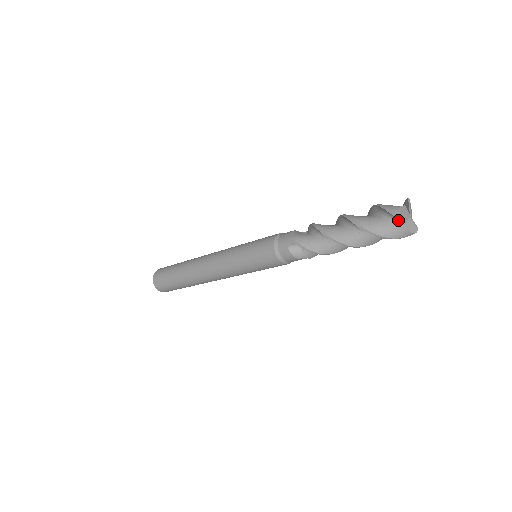
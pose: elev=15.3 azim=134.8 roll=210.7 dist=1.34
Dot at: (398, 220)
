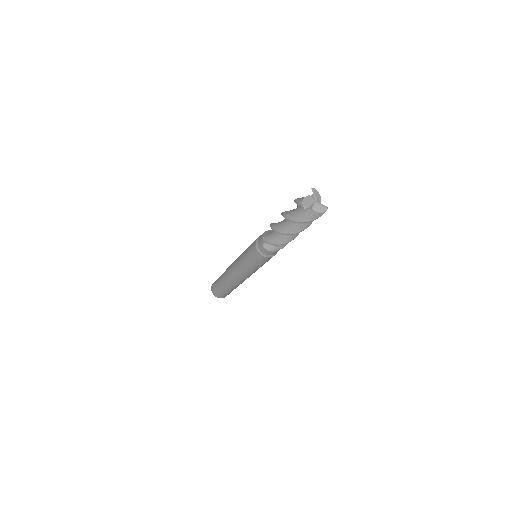
Dot at: (307, 208)
